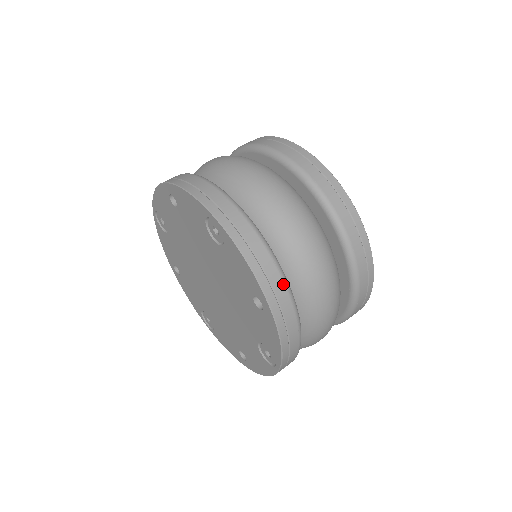
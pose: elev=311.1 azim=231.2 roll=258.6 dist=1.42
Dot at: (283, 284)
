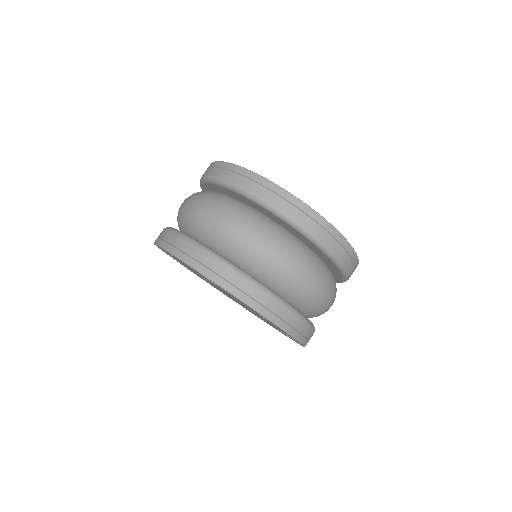
Dot at: (274, 301)
